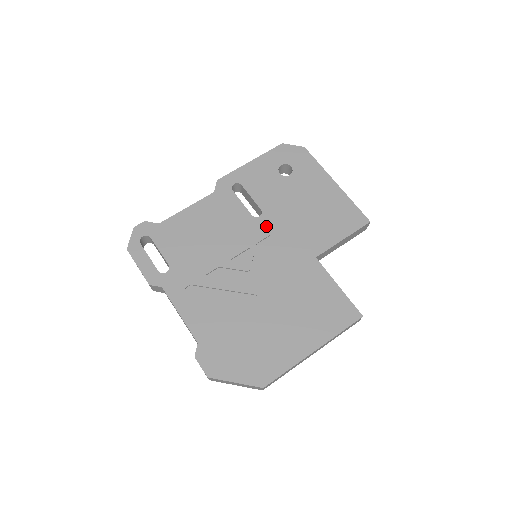
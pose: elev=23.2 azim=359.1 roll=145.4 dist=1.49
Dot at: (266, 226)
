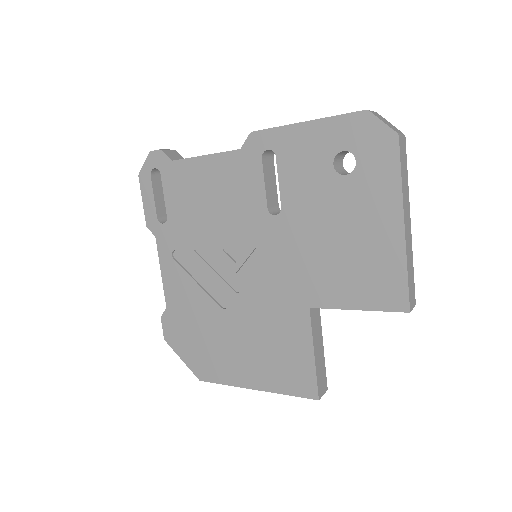
Dot at: (276, 233)
